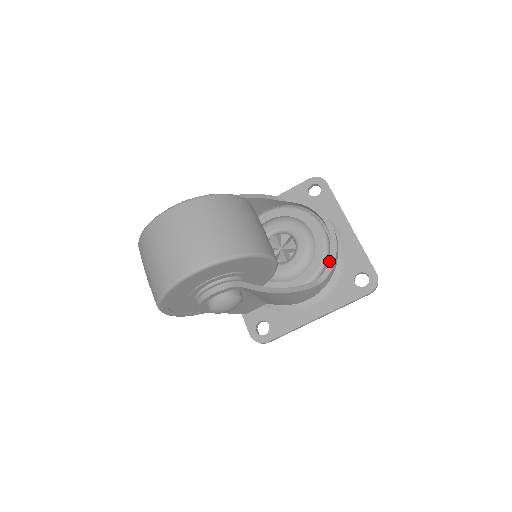
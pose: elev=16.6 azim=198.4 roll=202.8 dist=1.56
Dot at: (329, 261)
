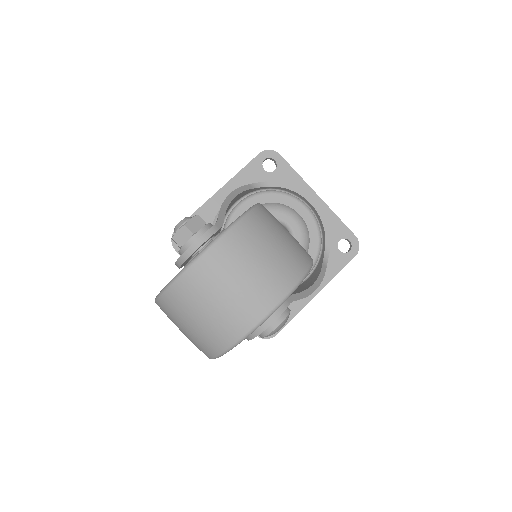
Dot at: (325, 239)
